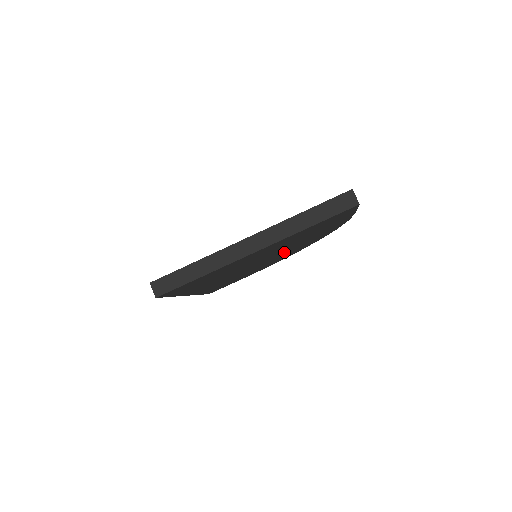
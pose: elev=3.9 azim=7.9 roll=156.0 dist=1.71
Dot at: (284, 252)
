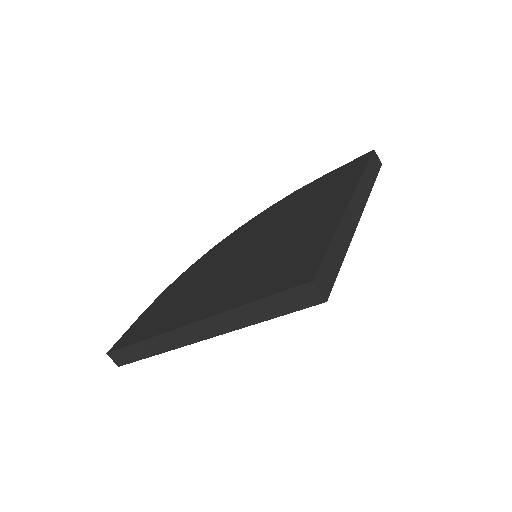
Dot at: occluded
